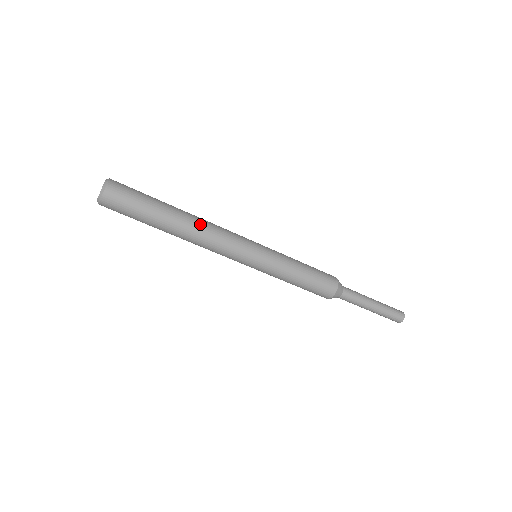
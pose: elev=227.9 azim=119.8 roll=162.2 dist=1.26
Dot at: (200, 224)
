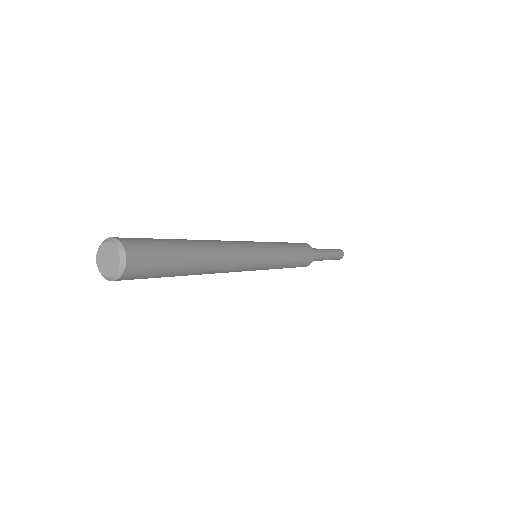
Dot at: (221, 252)
